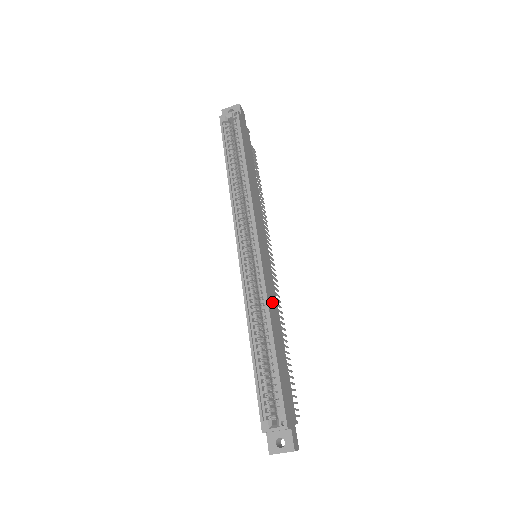
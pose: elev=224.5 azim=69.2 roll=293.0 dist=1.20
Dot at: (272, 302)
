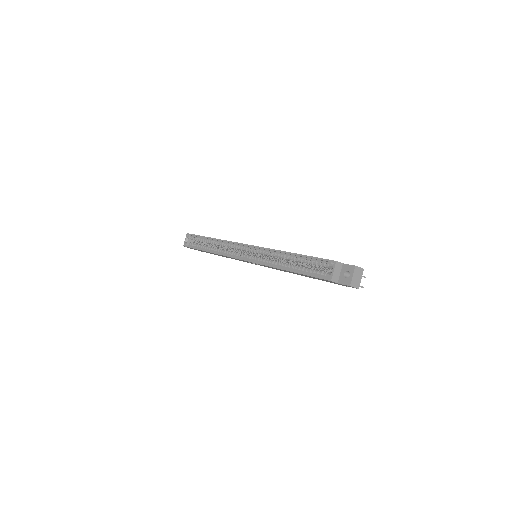
Dot at: occluded
